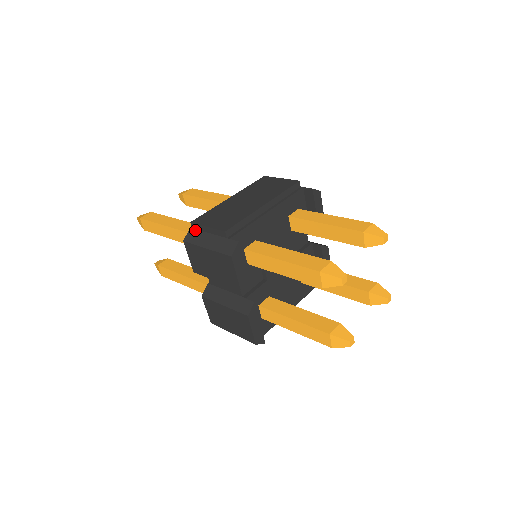
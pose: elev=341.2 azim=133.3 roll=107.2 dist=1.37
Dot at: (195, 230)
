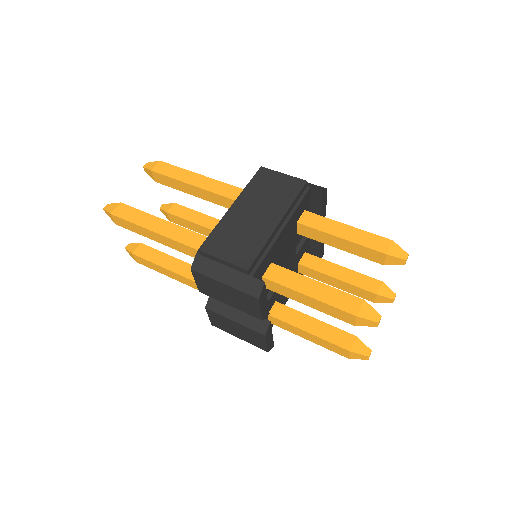
Dot at: (204, 258)
